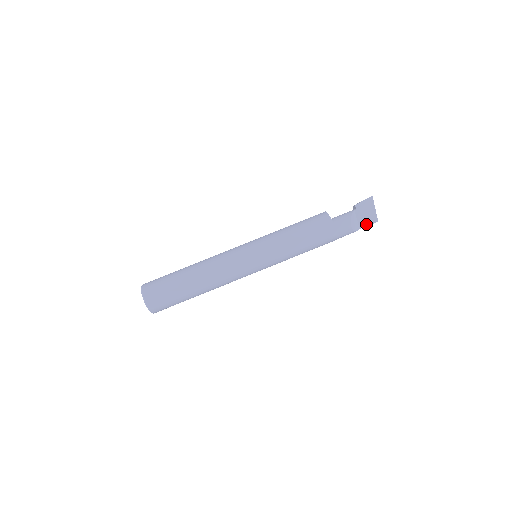
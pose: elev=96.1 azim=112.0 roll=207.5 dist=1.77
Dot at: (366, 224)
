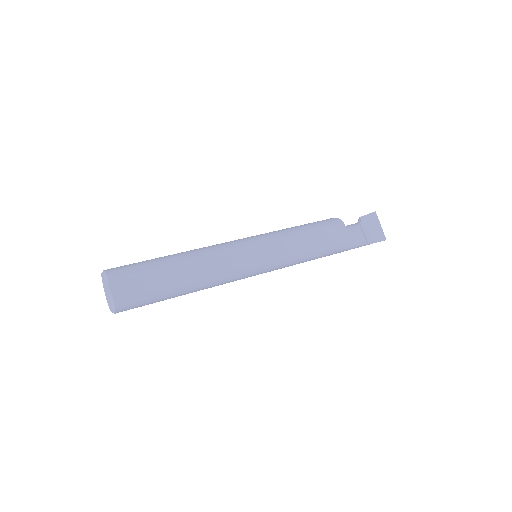
Dot at: (374, 240)
